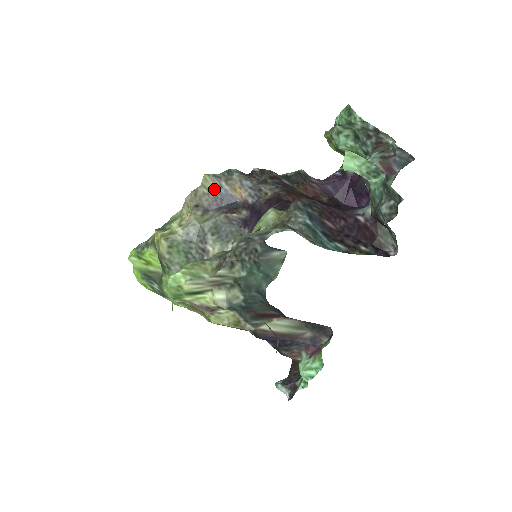
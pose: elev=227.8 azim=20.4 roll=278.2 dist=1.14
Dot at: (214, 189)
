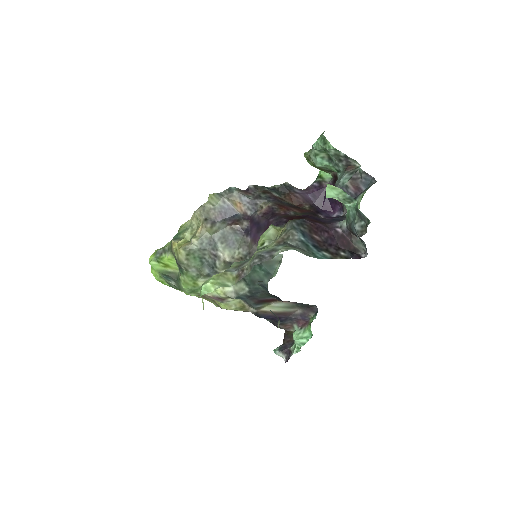
Dot at: (218, 205)
